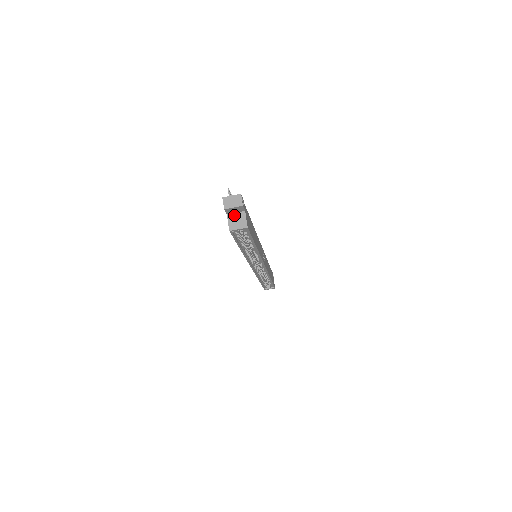
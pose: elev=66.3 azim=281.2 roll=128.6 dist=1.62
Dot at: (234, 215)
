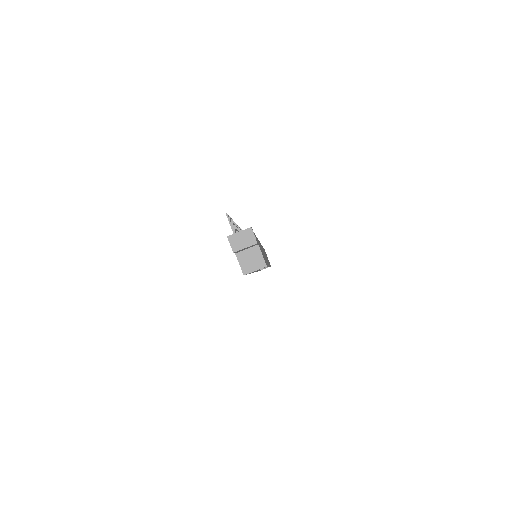
Dot at: (245, 253)
